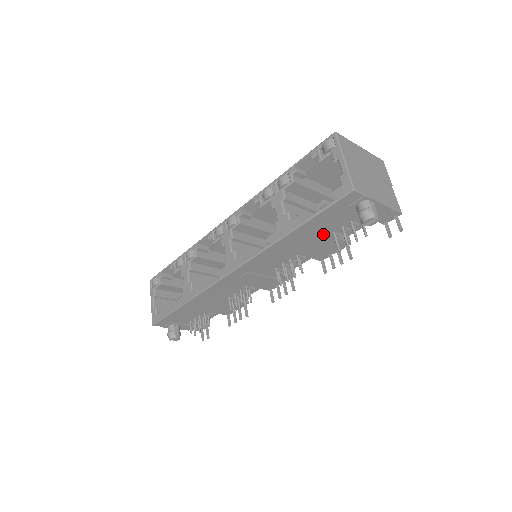
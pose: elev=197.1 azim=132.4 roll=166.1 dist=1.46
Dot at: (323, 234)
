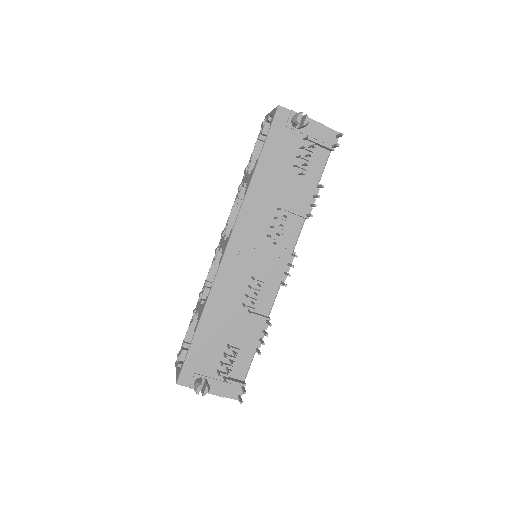
Dot at: (286, 171)
